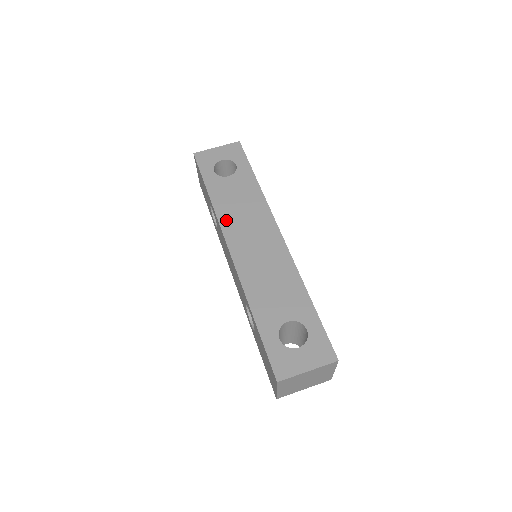
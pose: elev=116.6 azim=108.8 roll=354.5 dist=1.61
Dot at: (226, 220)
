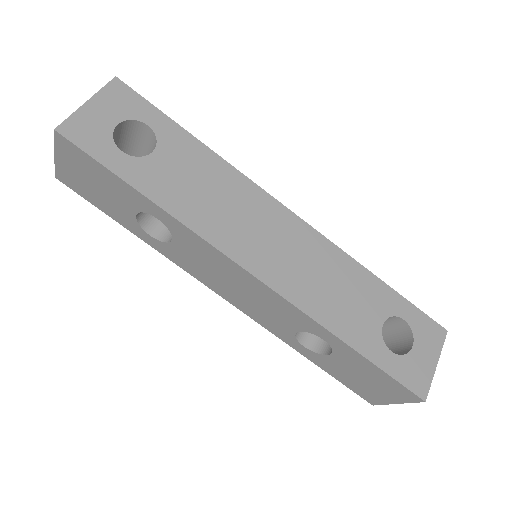
Dot at: (212, 230)
